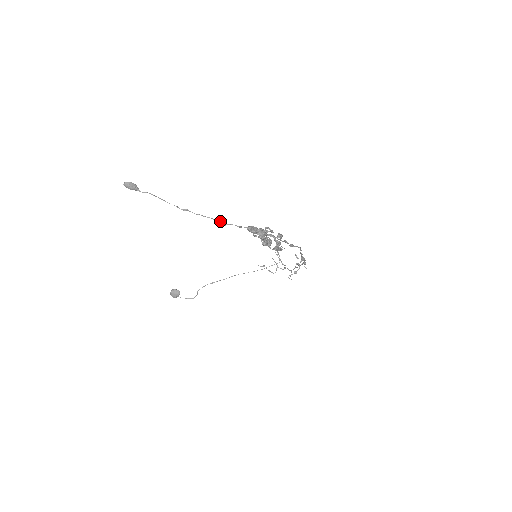
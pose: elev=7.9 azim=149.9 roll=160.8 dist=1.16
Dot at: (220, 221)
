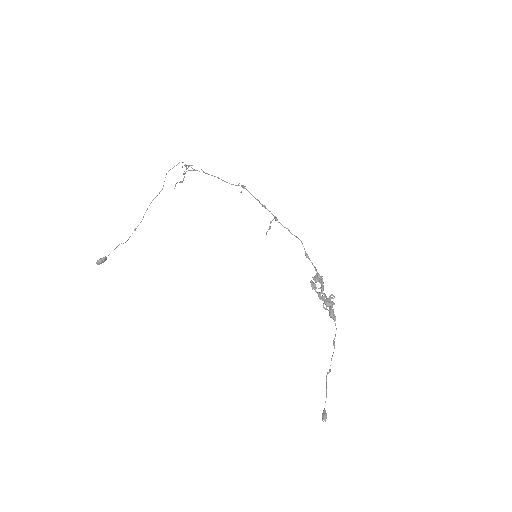
Dot at: occluded
